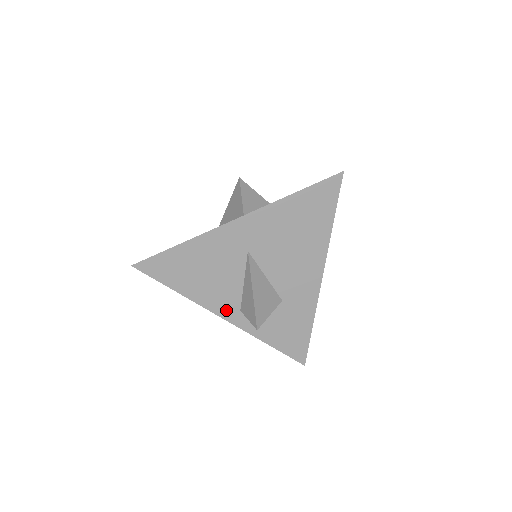
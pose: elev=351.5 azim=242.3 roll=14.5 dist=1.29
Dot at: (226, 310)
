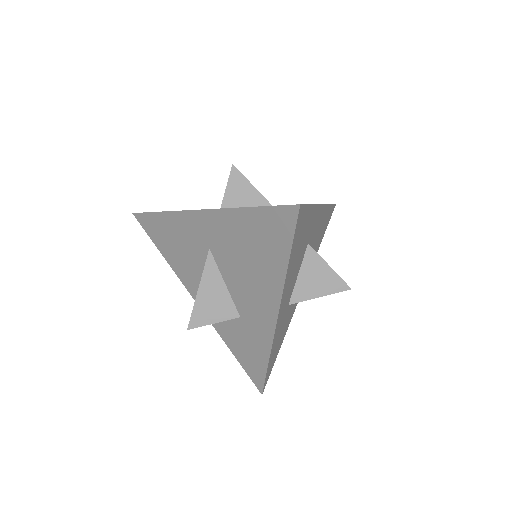
Dot at: (196, 294)
